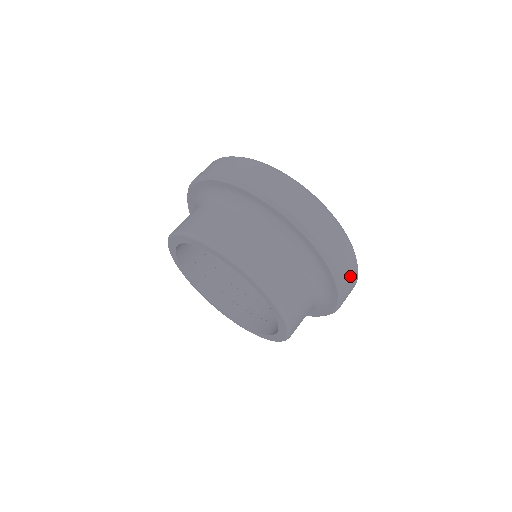
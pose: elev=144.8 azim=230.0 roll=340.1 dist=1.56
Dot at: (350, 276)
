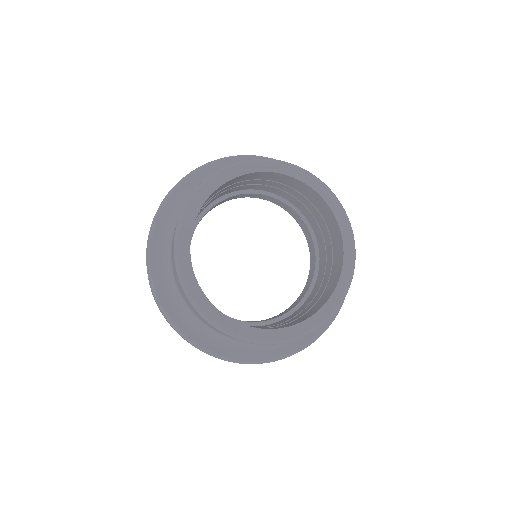
Dot at: occluded
